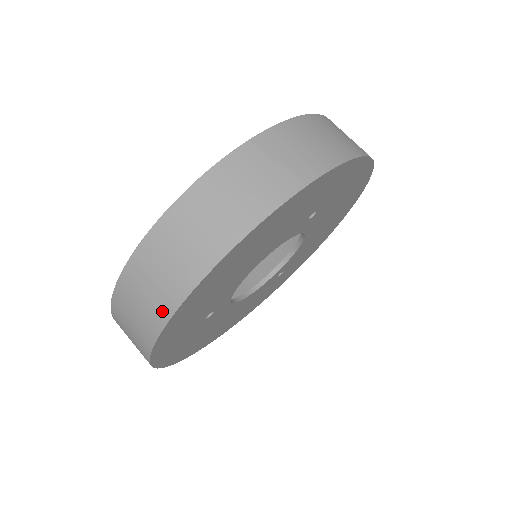
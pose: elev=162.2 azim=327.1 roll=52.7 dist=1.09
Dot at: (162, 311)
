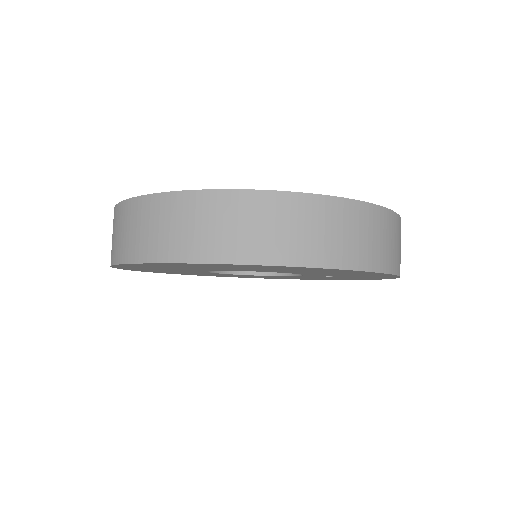
Dot at: (264, 253)
